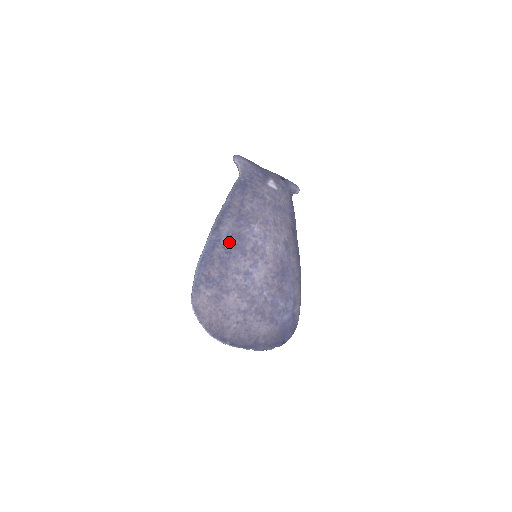
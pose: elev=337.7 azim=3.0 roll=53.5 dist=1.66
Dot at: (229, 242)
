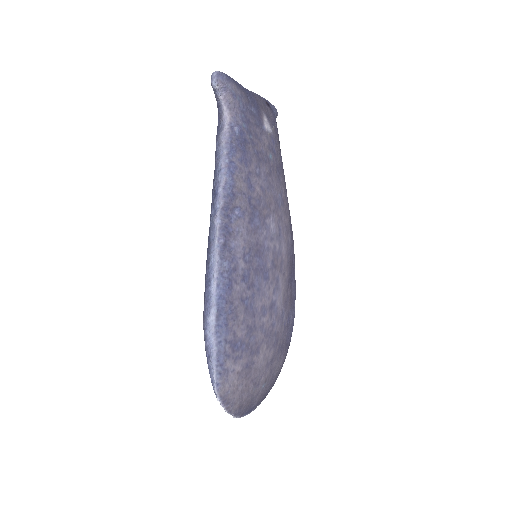
Dot at: (248, 267)
